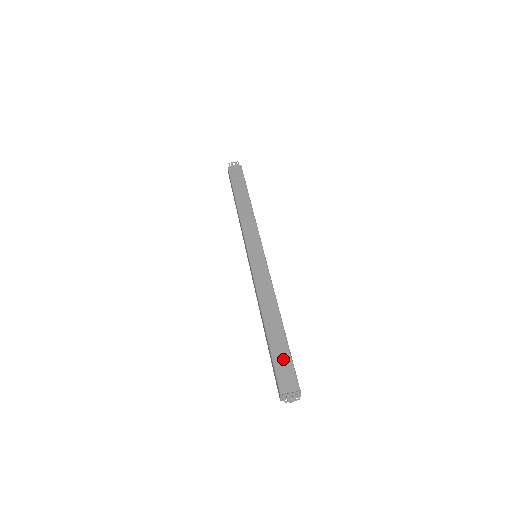
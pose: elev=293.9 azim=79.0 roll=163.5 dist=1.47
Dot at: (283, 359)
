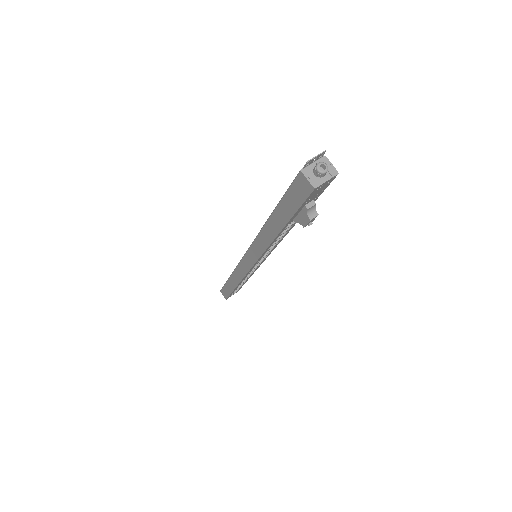
Dot at: occluded
